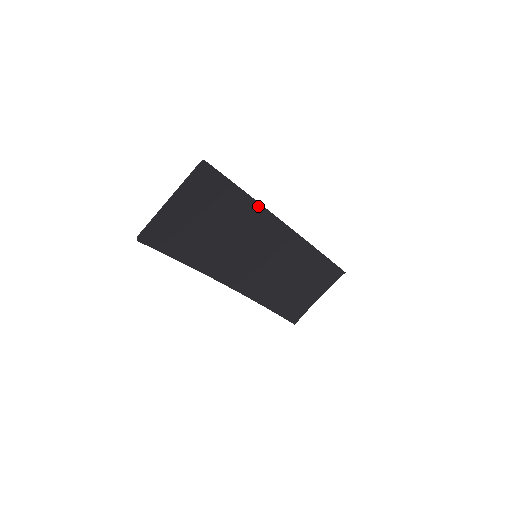
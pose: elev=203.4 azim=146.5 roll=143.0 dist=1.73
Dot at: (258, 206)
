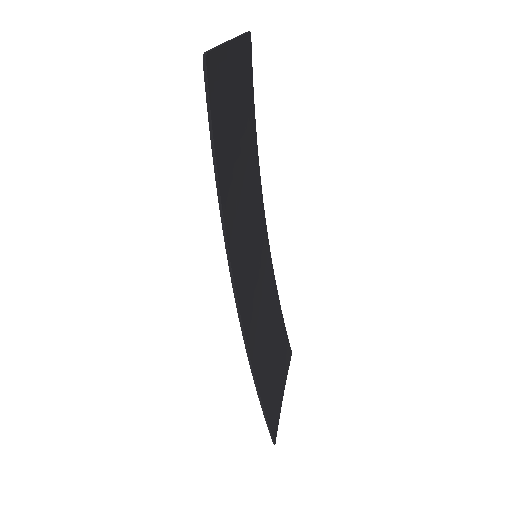
Dot at: (258, 169)
